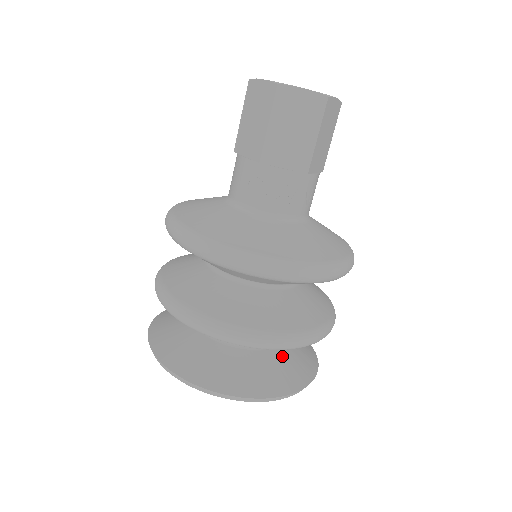
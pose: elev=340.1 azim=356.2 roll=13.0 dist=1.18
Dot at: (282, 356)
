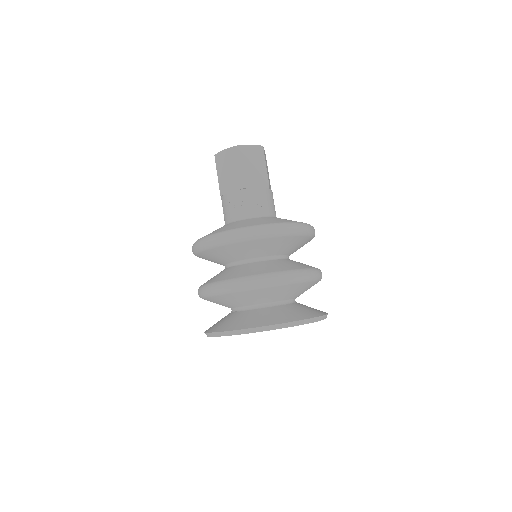
Dot at: (272, 311)
